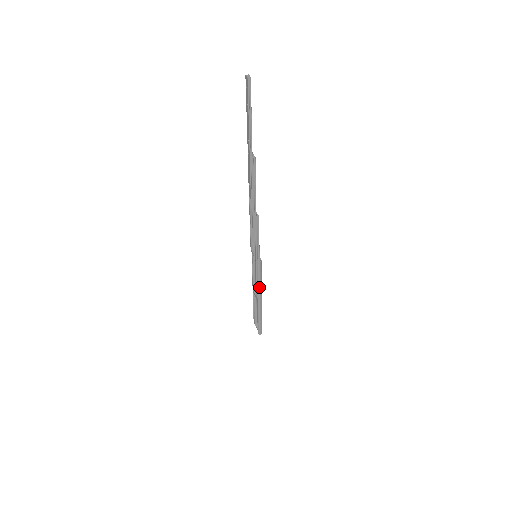
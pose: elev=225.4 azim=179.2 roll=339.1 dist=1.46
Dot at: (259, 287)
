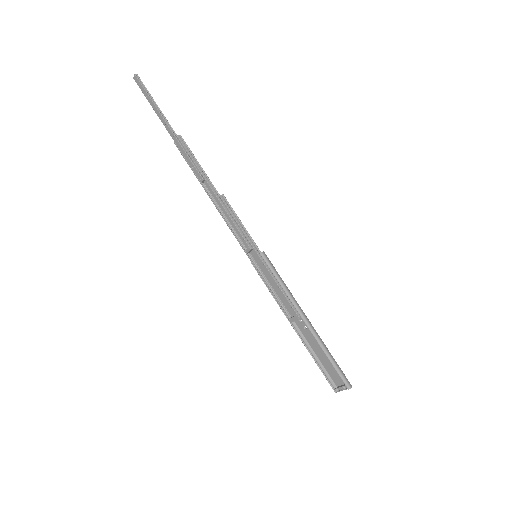
Dot at: (288, 293)
